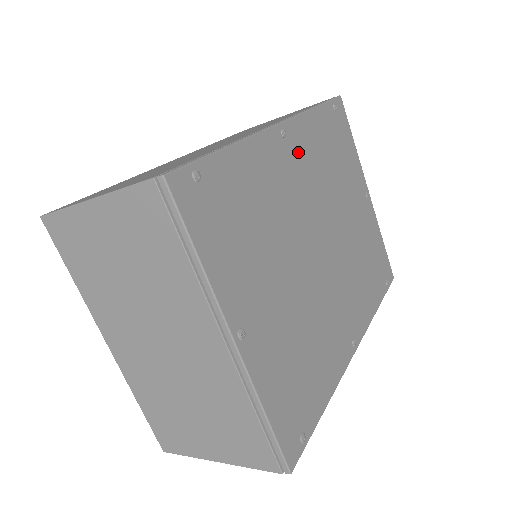
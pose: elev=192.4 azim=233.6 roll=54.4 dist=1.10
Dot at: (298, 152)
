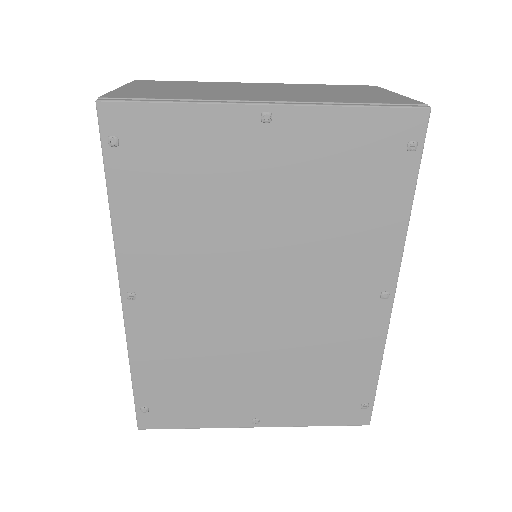
Dot at: (156, 280)
